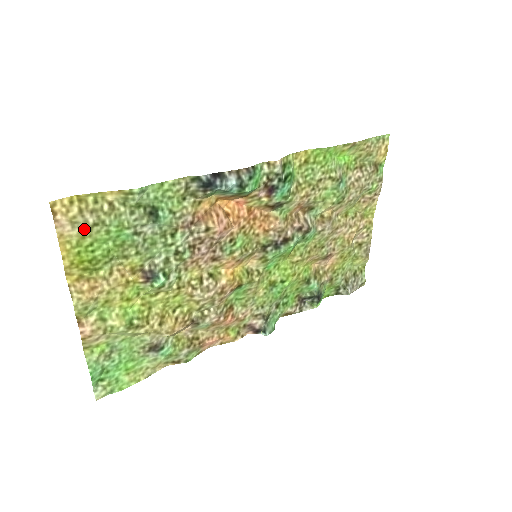
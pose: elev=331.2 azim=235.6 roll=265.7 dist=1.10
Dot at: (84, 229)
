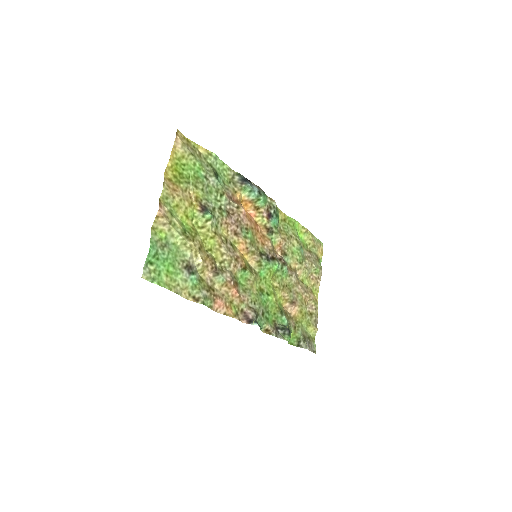
Dot at: (186, 152)
